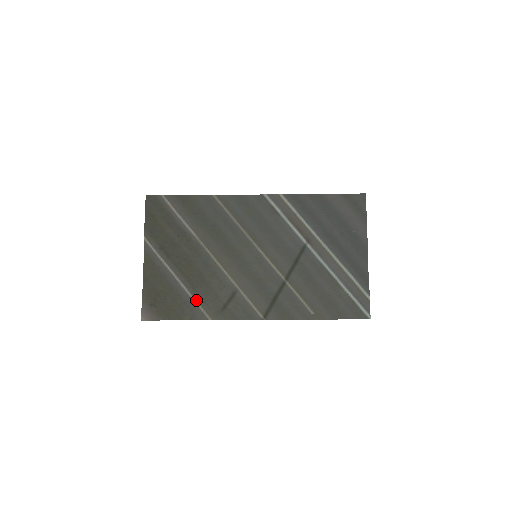
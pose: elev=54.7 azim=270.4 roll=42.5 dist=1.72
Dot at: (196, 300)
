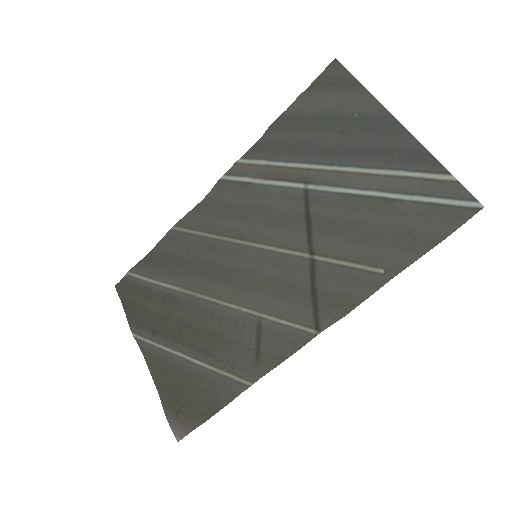
Dot at: (220, 370)
